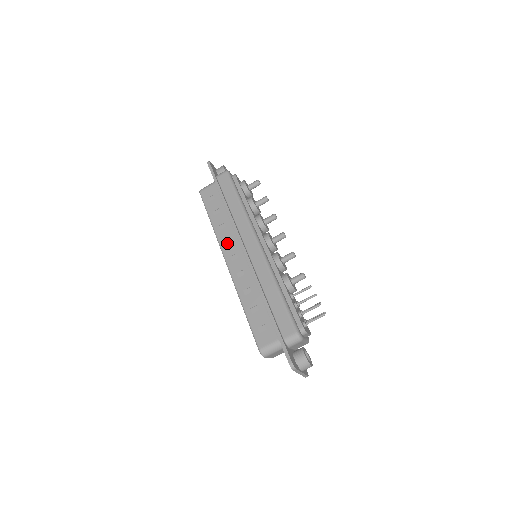
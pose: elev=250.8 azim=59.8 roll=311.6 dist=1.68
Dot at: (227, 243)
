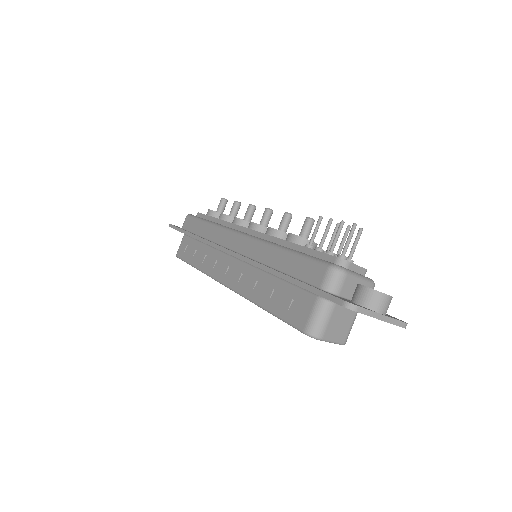
Dot at: (216, 268)
